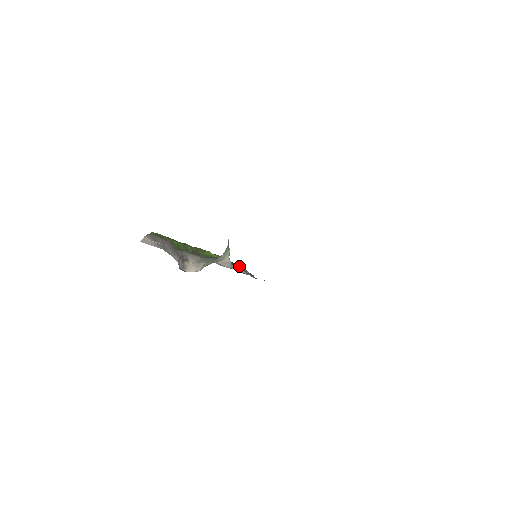
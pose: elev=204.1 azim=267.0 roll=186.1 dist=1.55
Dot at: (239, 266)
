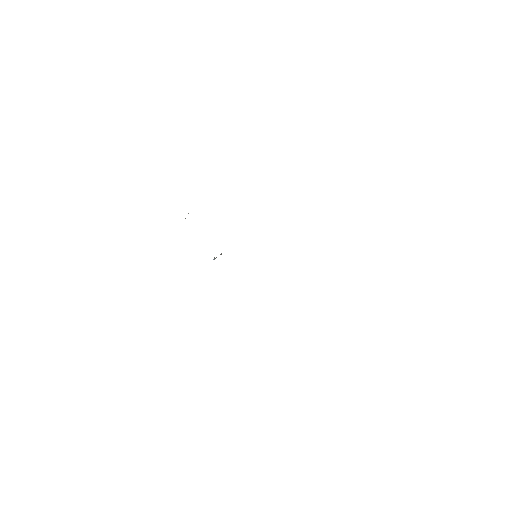
Dot at: occluded
